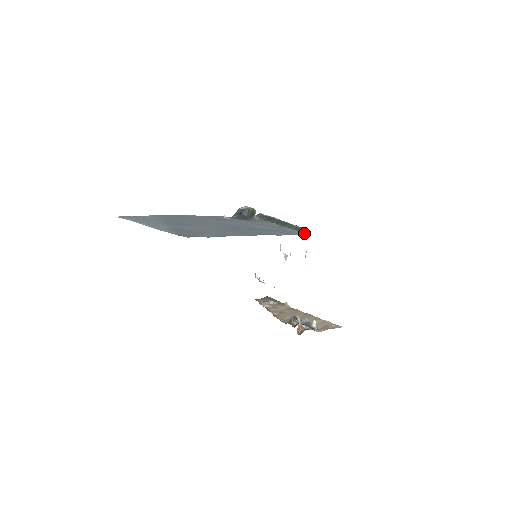
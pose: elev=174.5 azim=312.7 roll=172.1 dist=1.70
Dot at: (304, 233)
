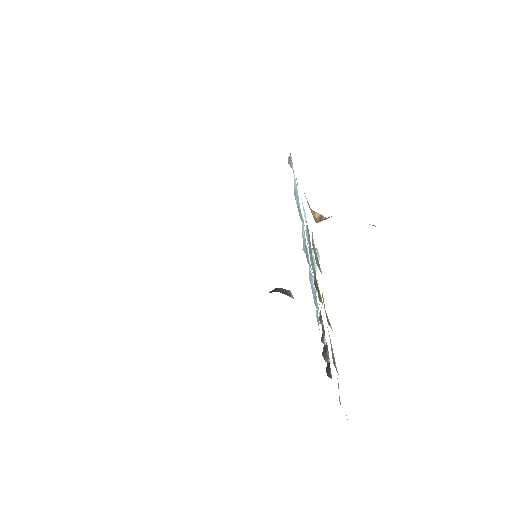
Dot at: occluded
